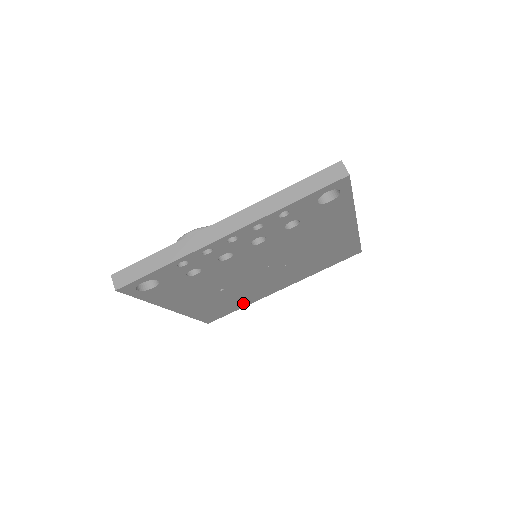
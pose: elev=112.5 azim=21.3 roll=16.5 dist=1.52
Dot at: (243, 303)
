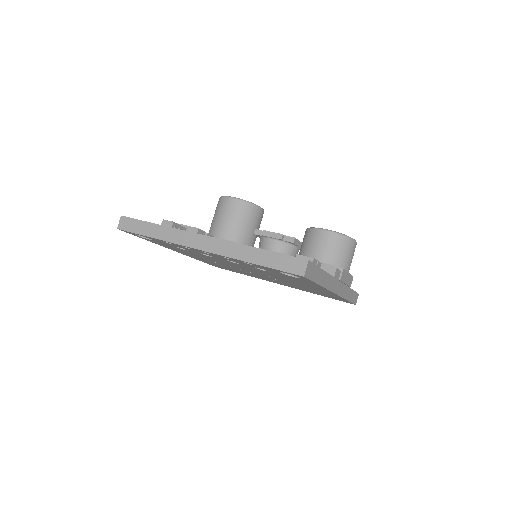
Dot at: occluded
